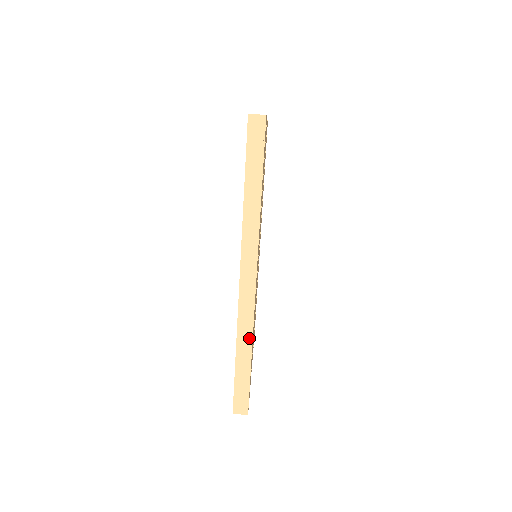
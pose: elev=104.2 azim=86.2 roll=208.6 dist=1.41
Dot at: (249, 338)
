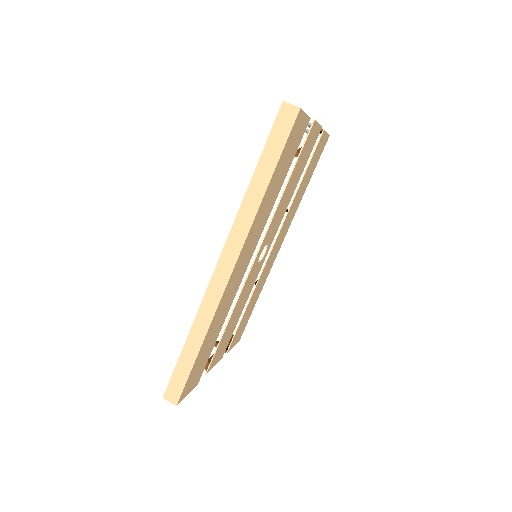
Dot at: (205, 328)
